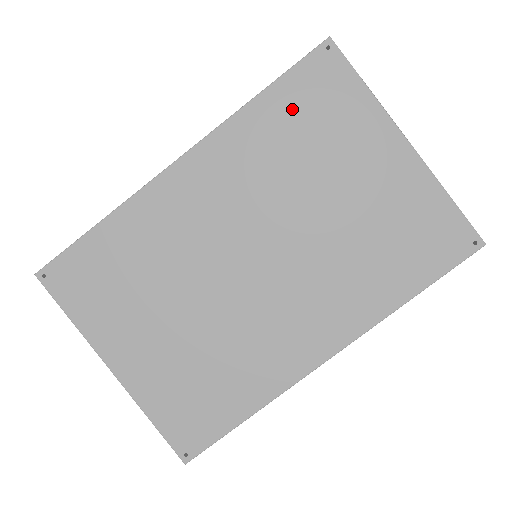
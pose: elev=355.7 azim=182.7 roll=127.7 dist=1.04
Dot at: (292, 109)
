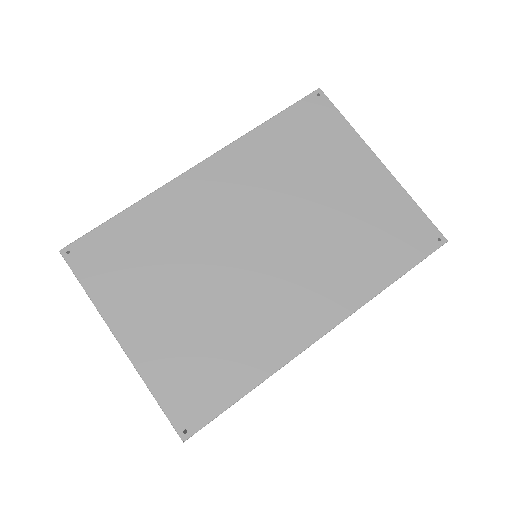
Dot at: (292, 133)
